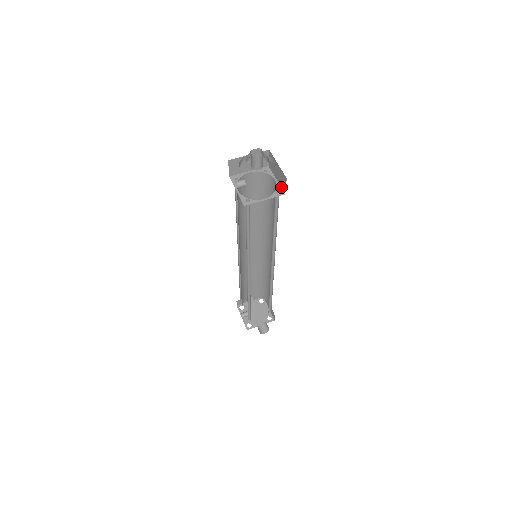
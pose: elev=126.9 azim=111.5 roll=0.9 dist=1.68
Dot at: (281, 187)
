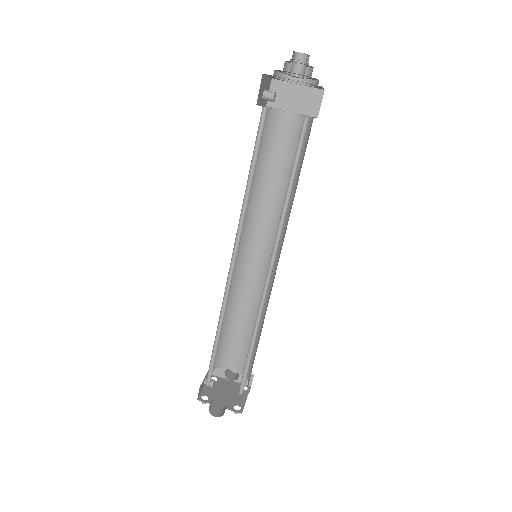
Dot at: occluded
